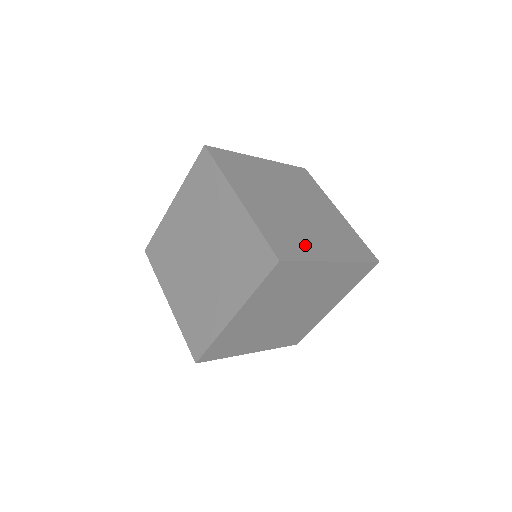
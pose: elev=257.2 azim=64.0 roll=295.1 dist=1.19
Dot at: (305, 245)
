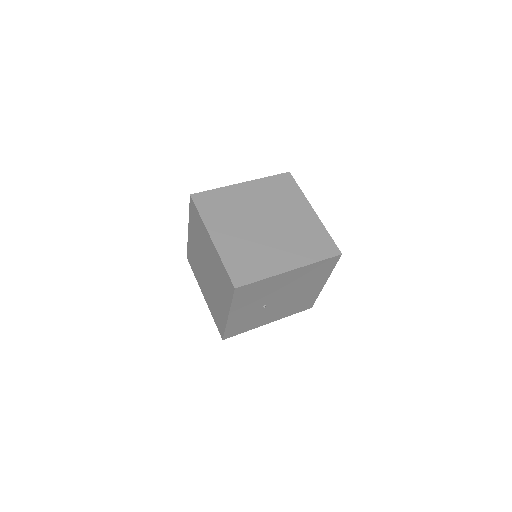
Dot at: occluded
